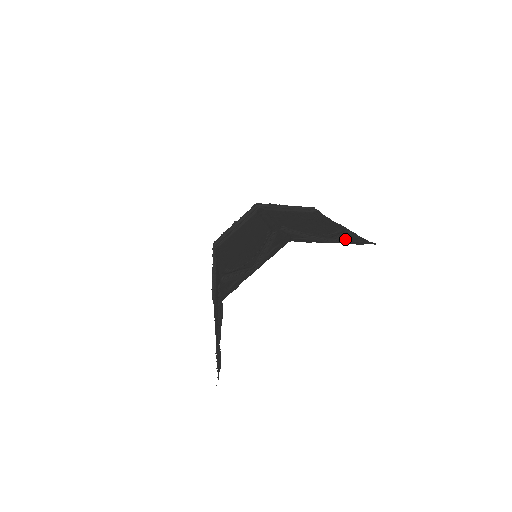
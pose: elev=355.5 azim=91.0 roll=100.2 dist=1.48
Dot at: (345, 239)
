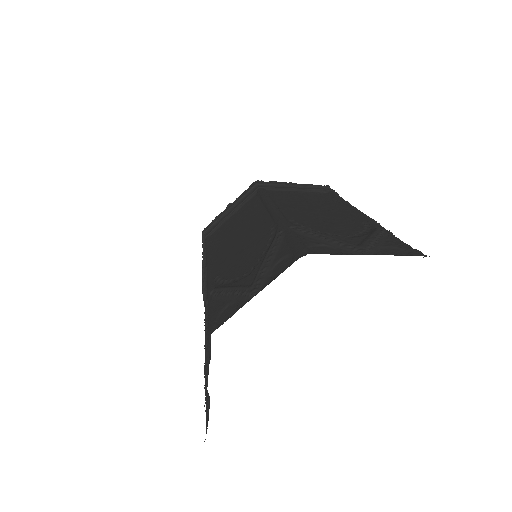
Dot at: (380, 245)
